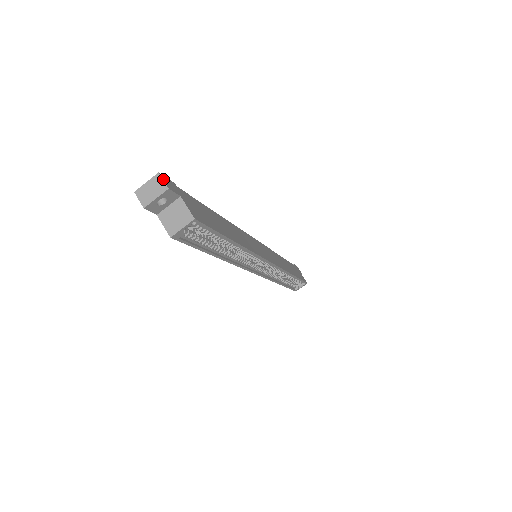
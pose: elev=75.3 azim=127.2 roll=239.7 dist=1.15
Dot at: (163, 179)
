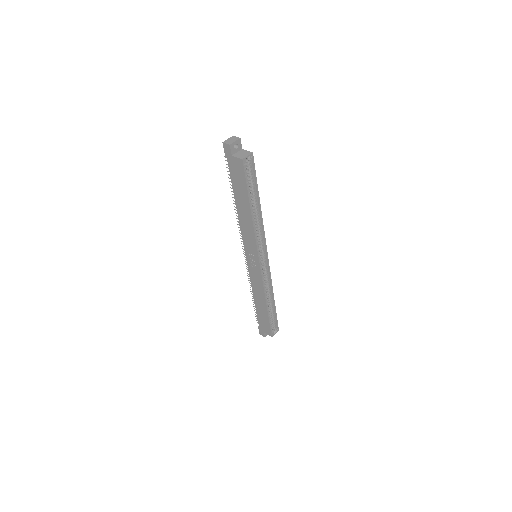
Dot at: (236, 137)
